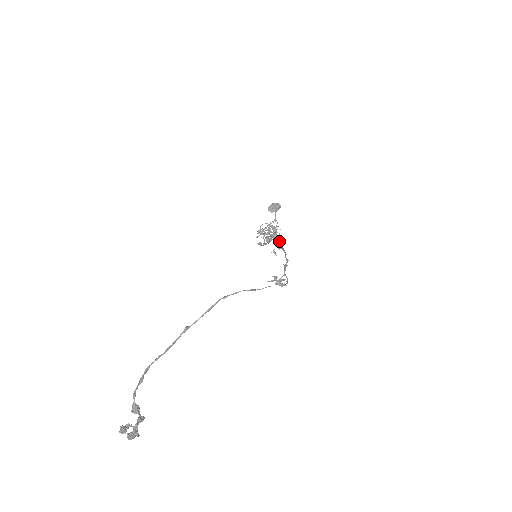
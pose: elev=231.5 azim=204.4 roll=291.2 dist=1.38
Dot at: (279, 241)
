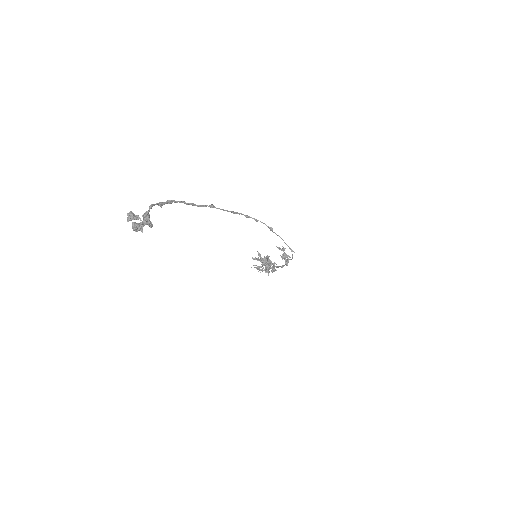
Dot at: (274, 266)
